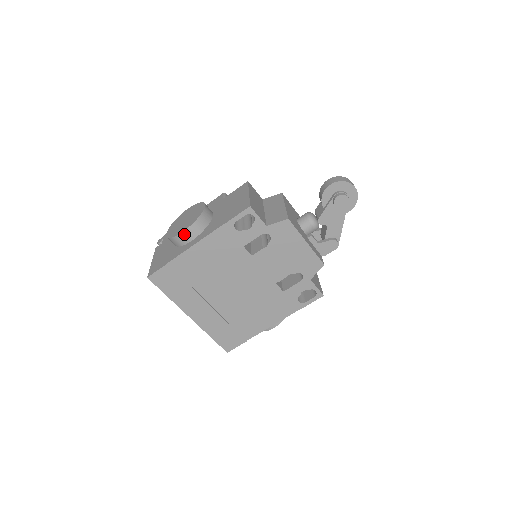
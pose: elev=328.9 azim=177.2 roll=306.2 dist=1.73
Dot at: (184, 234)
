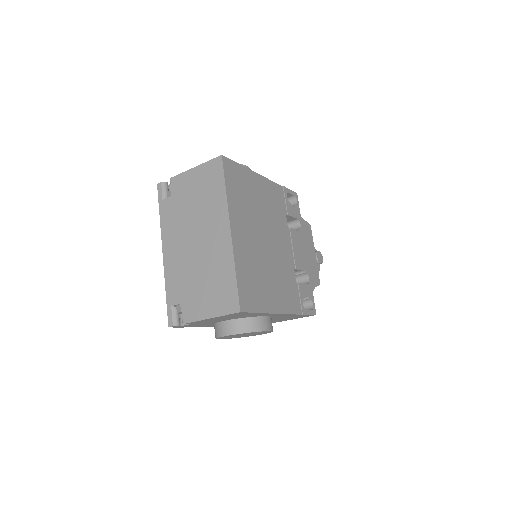
Dot at: occluded
